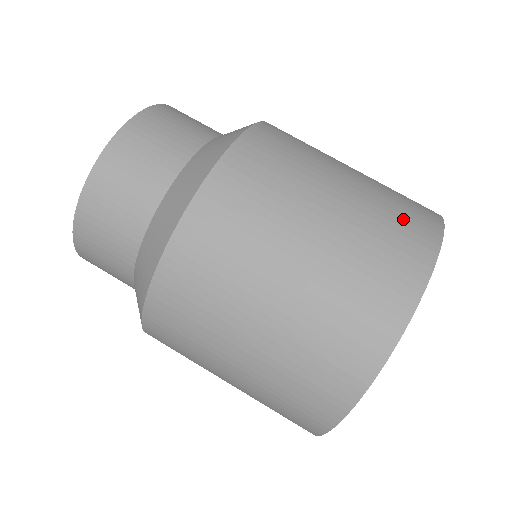
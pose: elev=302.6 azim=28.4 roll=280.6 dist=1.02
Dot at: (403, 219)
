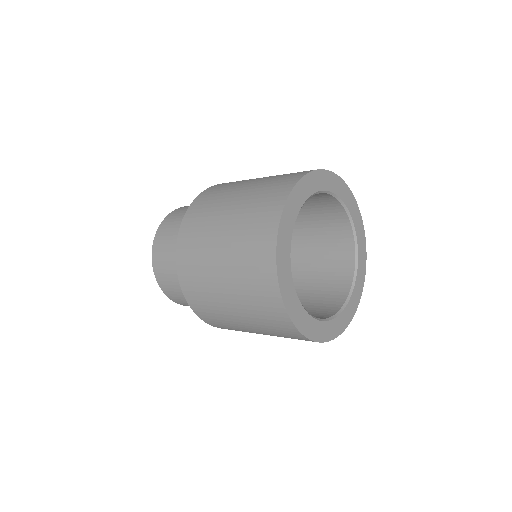
Dot at: occluded
